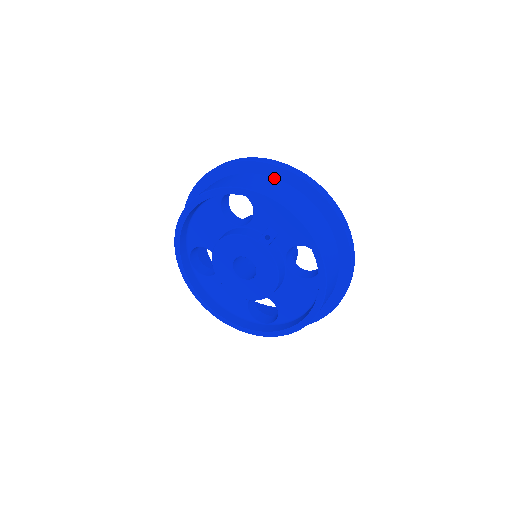
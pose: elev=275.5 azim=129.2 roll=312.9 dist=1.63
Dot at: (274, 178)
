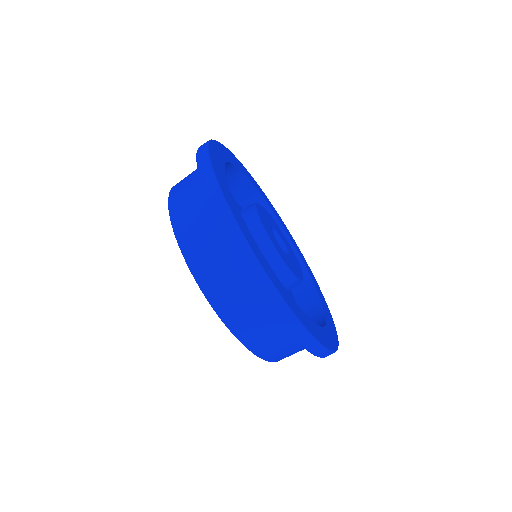
Dot at: occluded
